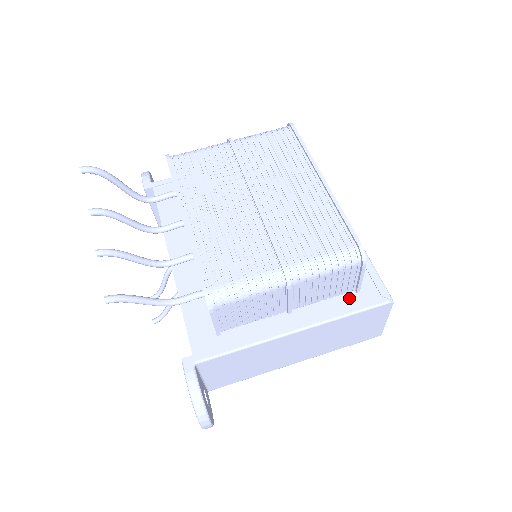
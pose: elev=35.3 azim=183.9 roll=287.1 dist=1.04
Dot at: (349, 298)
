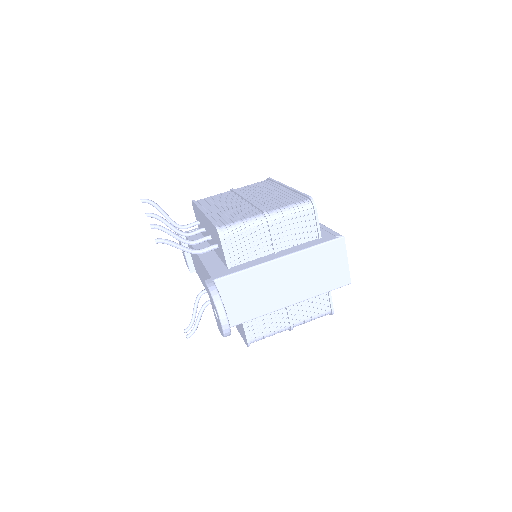
Dot at: (315, 241)
